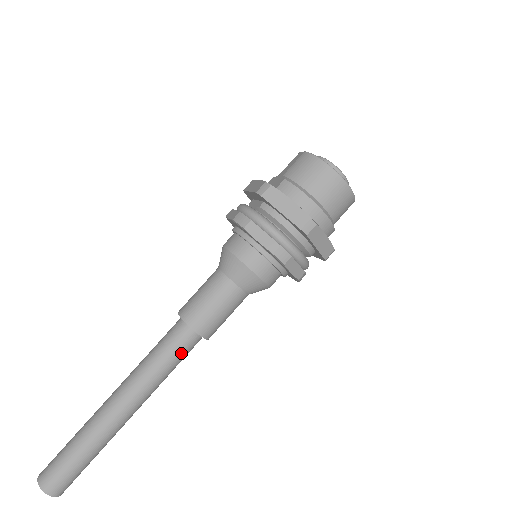
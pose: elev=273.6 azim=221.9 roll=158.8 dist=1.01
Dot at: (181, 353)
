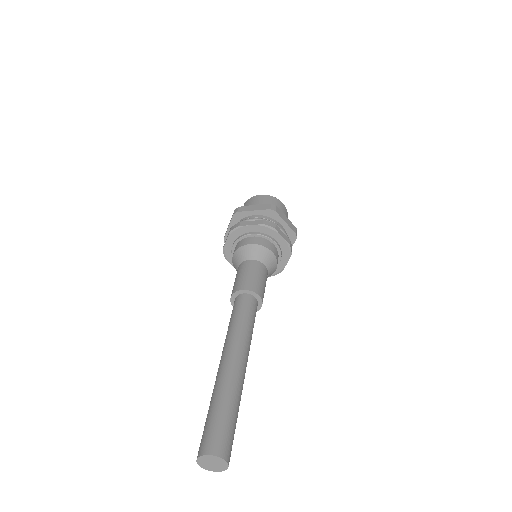
Dot at: (251, 311)
